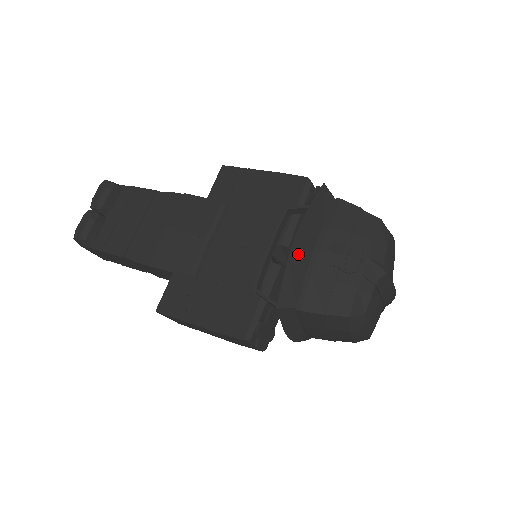
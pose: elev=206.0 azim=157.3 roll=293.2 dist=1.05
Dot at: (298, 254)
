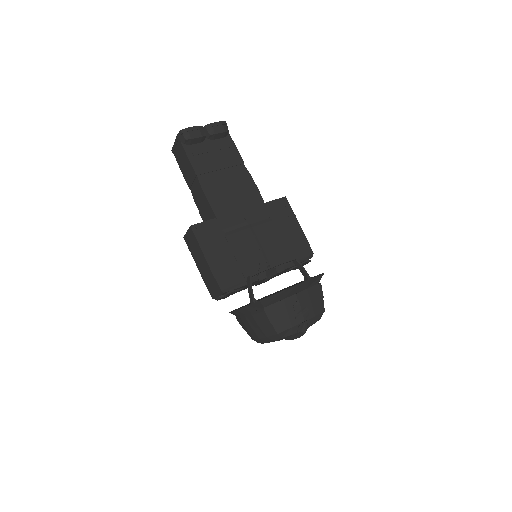
Dot at: (290, 291)
